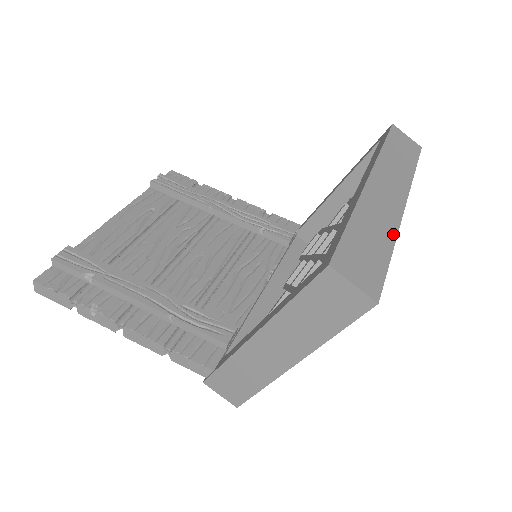
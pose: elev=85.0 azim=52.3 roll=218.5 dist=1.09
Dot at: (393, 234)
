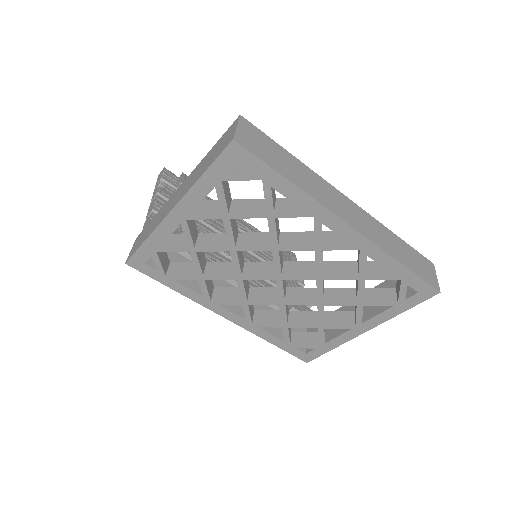
Dot at: (308, 192)
